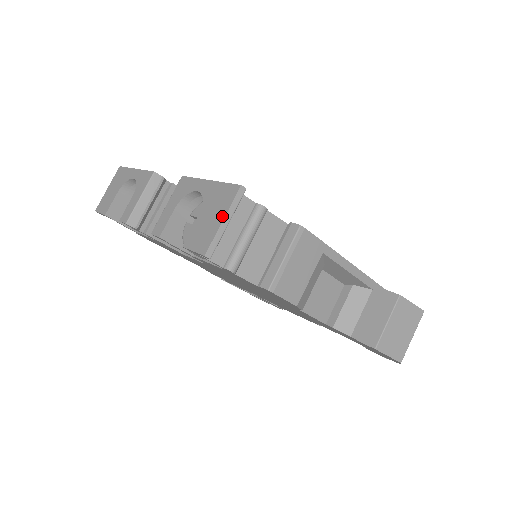
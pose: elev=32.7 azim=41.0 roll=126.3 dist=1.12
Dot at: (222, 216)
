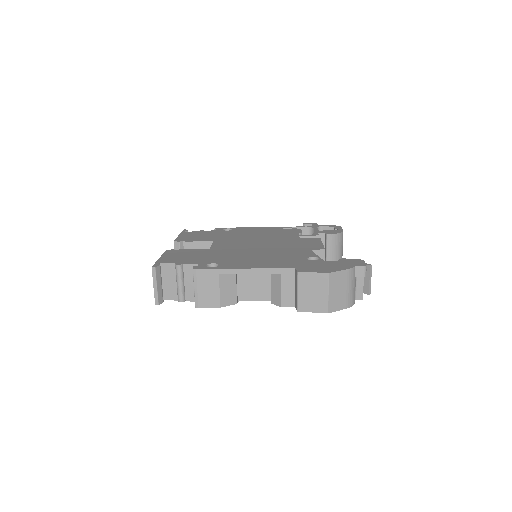
Dot at: (154, 284)
